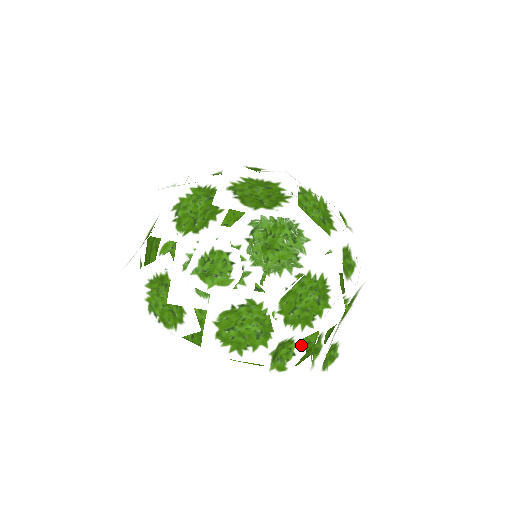
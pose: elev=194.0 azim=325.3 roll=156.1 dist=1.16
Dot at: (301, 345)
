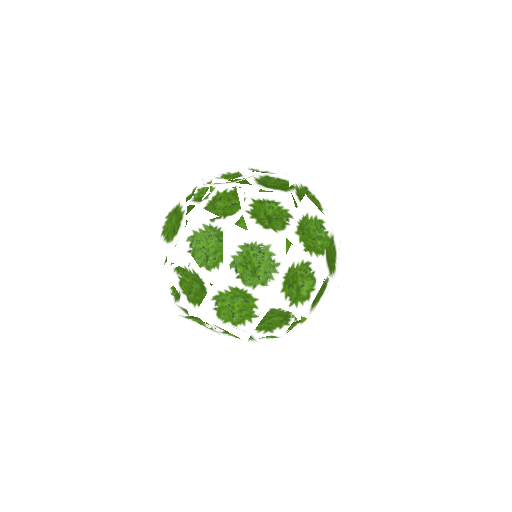
Dot at: occluded
